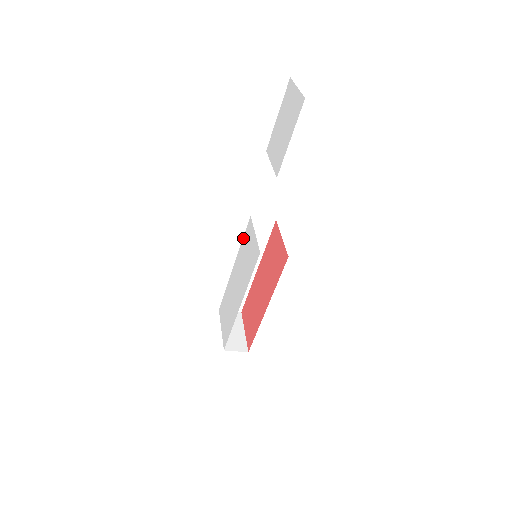
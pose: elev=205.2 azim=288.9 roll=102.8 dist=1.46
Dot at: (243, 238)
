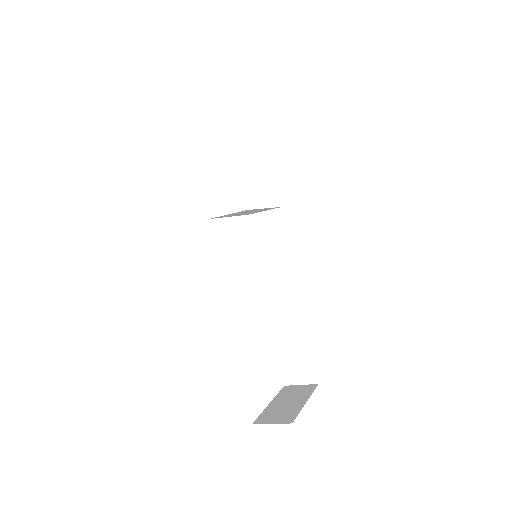
Dot at: occluded
